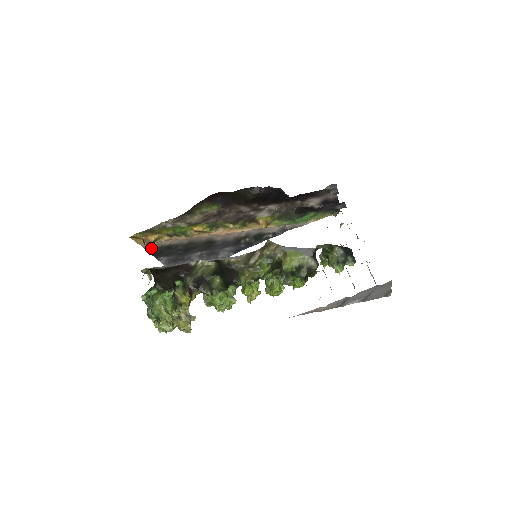
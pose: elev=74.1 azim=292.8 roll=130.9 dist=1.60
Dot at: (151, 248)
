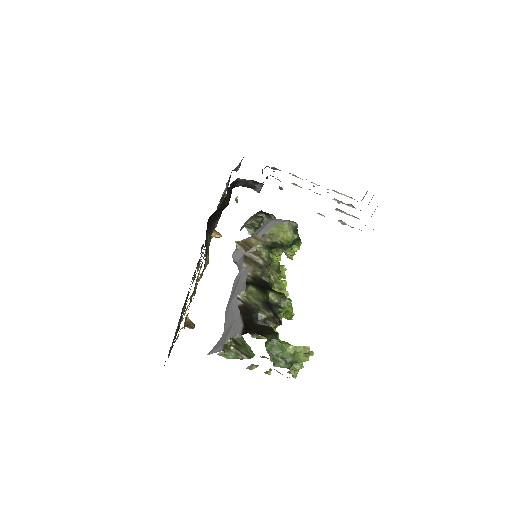
Dot at: occluded
